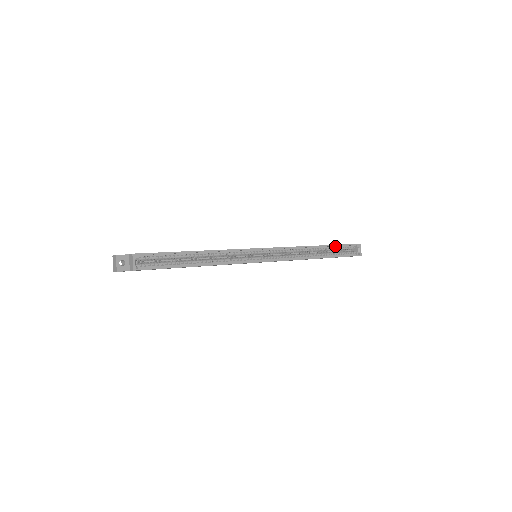
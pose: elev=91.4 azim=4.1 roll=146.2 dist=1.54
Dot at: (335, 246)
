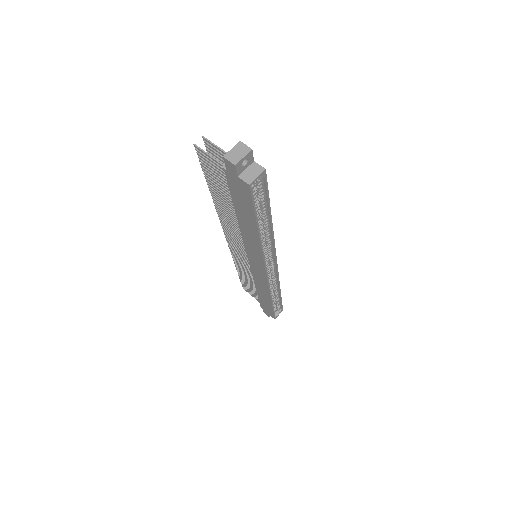
Dot at: (280, 299)
